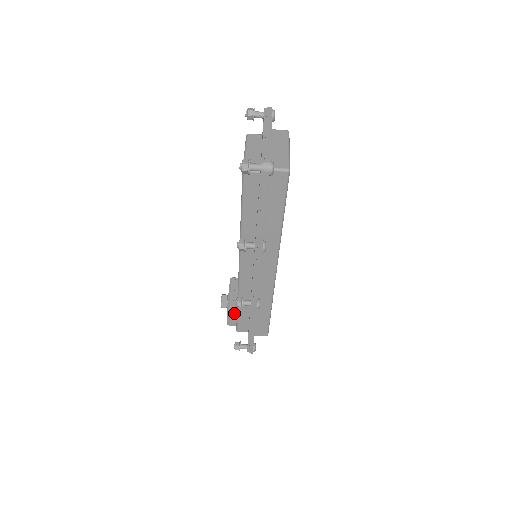
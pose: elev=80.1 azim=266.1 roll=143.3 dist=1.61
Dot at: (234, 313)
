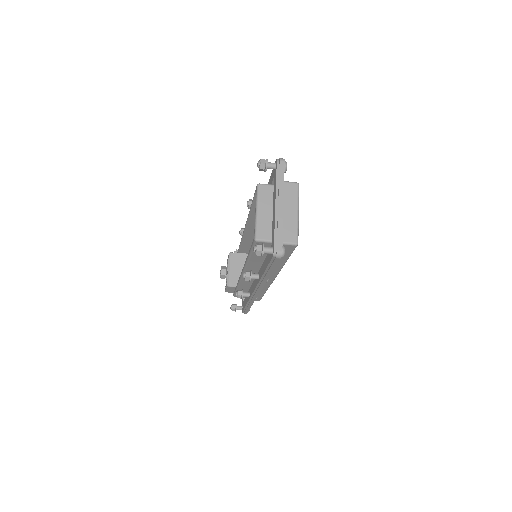
Dot at: (233, 288)
